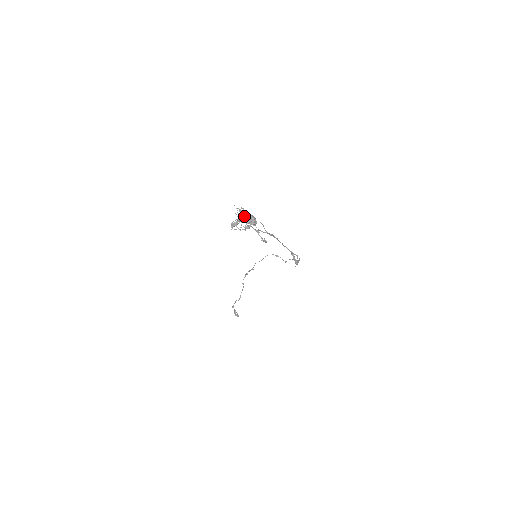
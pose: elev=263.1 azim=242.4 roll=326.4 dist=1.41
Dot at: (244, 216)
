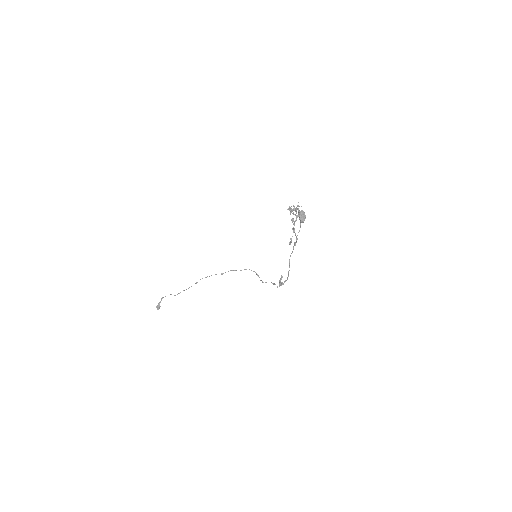
Dot at: (301, 210)
